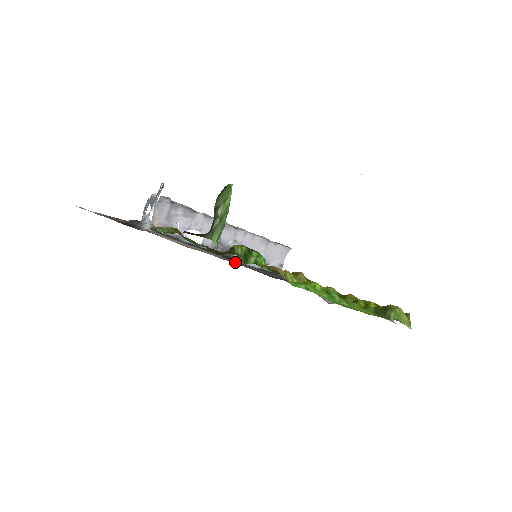
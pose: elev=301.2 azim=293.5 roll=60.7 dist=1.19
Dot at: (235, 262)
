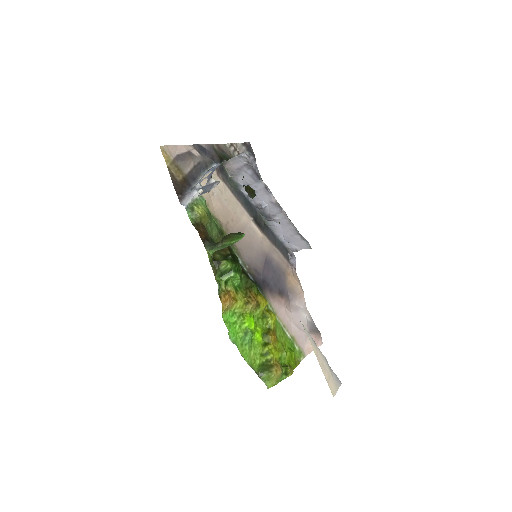
Dot at: (254, 236)
